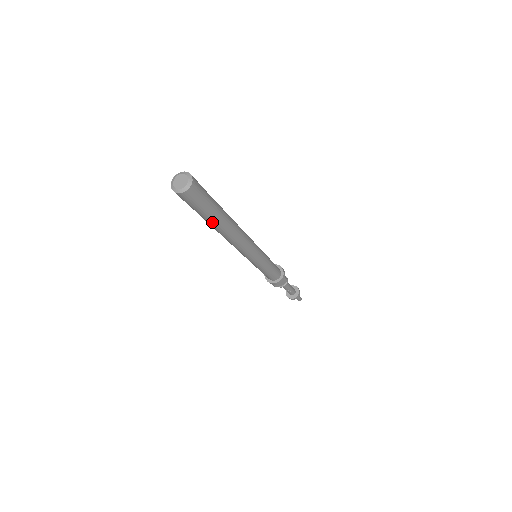
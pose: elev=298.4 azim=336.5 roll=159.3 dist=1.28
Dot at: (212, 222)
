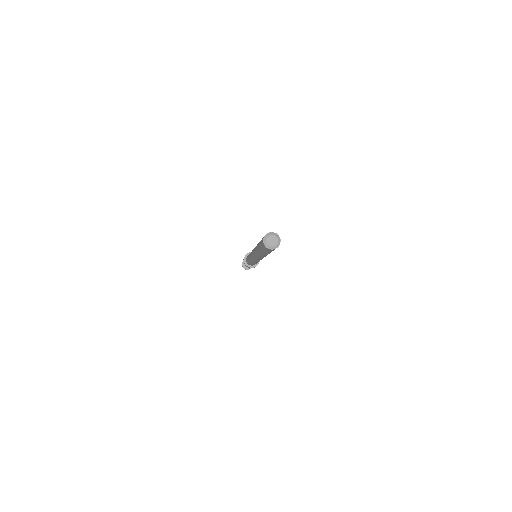
Dot at: (267, 254)
